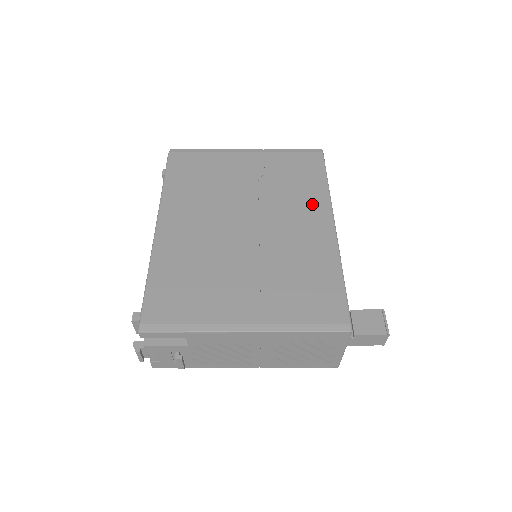
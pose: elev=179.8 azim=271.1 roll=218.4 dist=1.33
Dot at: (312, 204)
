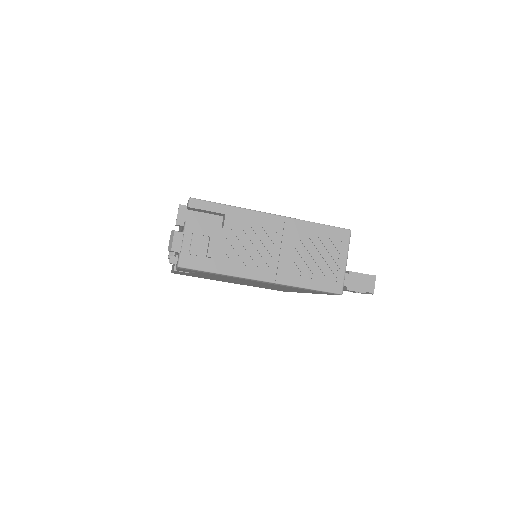
Dot at: occluded
